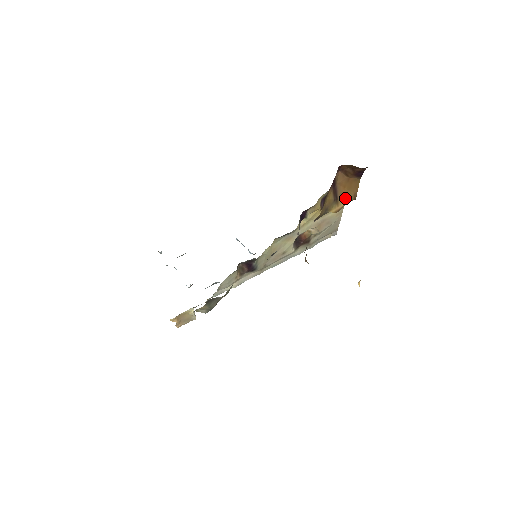
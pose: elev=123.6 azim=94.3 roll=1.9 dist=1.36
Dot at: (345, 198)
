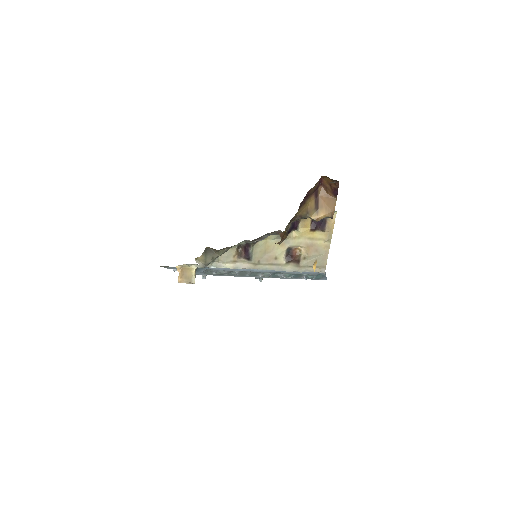
Dot at: (324, 211)
